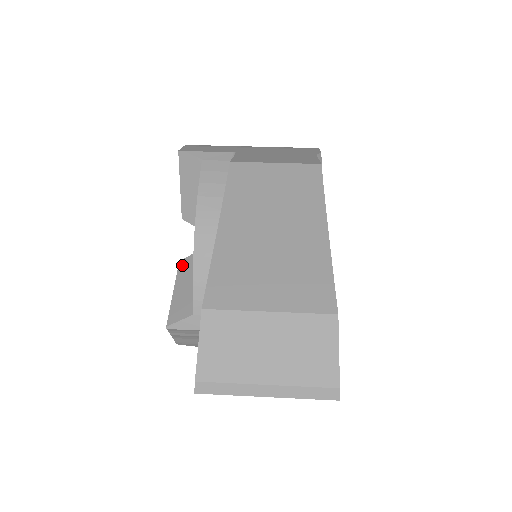
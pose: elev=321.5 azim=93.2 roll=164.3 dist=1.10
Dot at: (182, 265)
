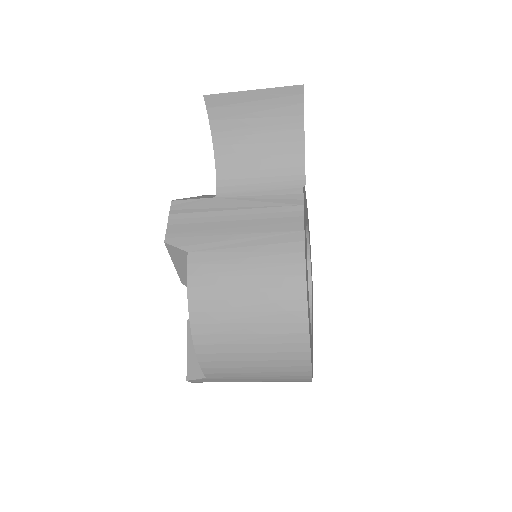
Dot at: occluded
